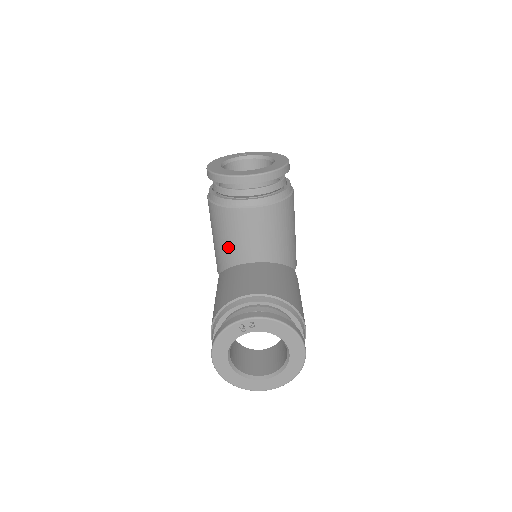
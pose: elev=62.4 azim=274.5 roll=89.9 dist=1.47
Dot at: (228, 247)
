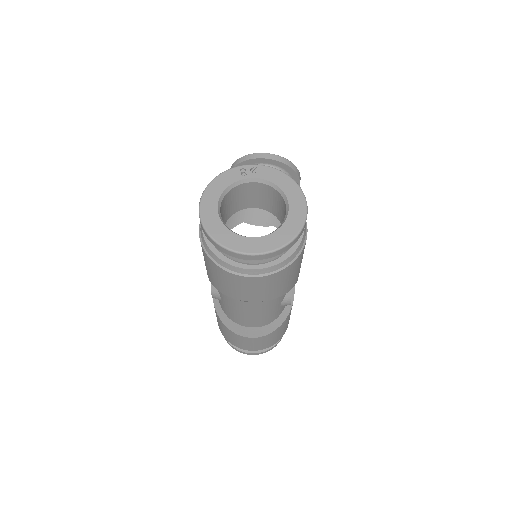
Dot at: occluded
